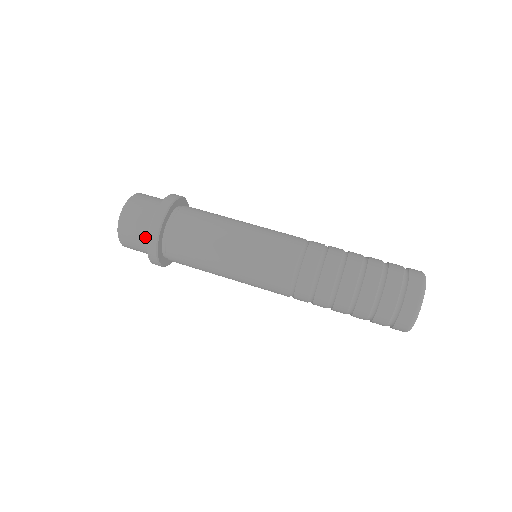
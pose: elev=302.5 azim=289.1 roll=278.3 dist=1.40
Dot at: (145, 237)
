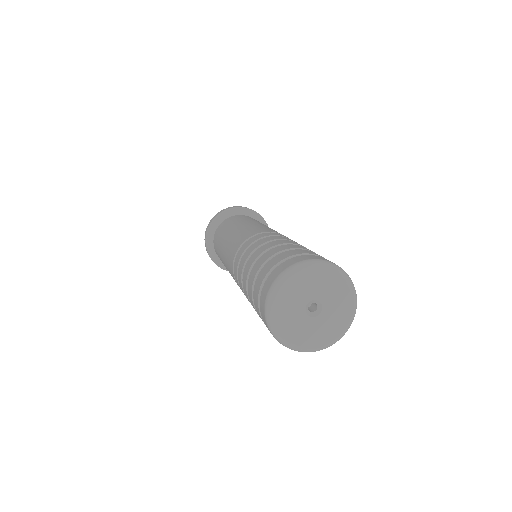
Dot at: occluded
